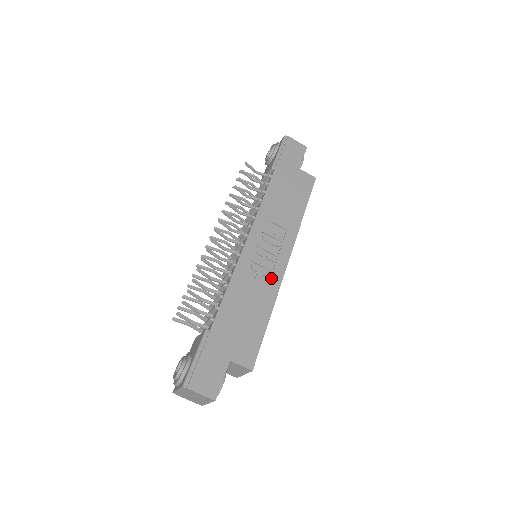
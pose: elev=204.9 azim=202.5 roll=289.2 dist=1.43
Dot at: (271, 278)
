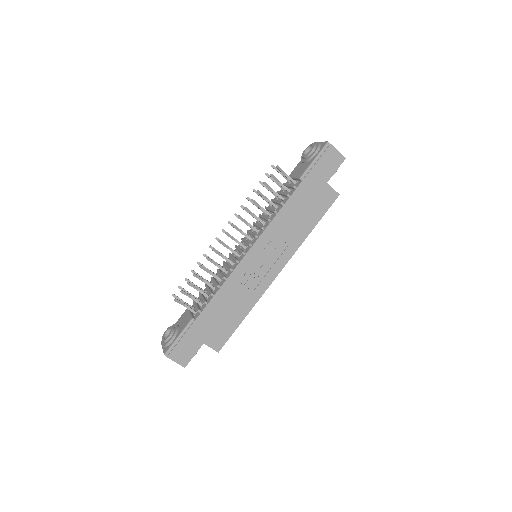
Dot at: (258, 286)
